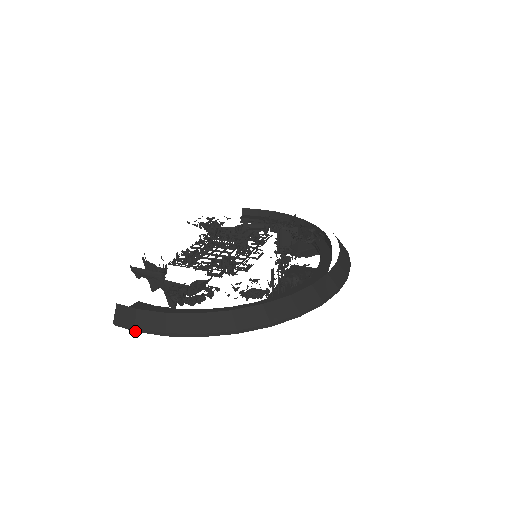
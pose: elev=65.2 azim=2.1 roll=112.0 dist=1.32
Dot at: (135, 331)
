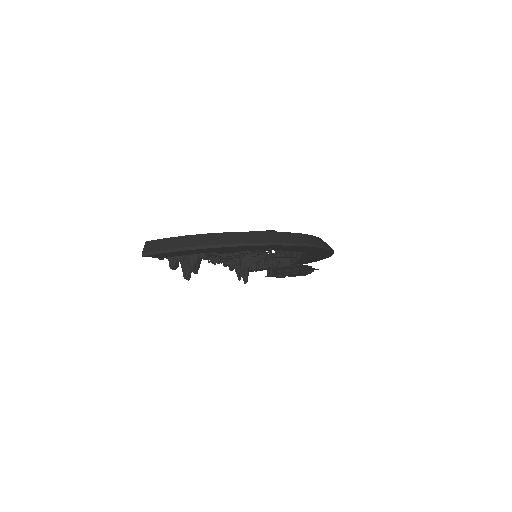
Dot at: (160, 253)
